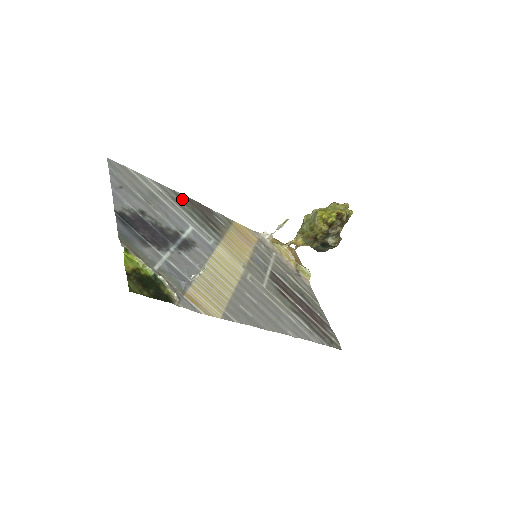
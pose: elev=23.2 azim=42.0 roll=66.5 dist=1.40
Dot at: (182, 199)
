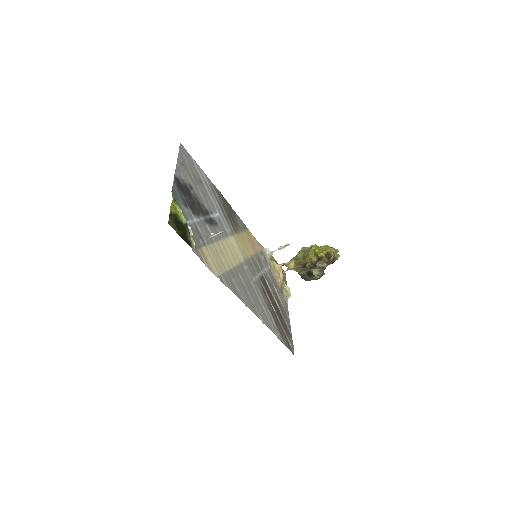
Dot at: (218, 194)
